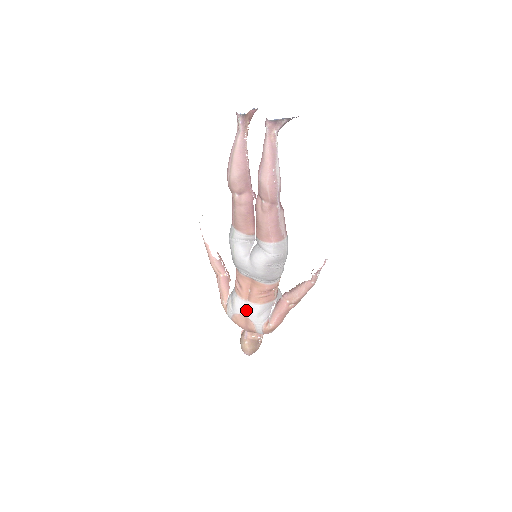
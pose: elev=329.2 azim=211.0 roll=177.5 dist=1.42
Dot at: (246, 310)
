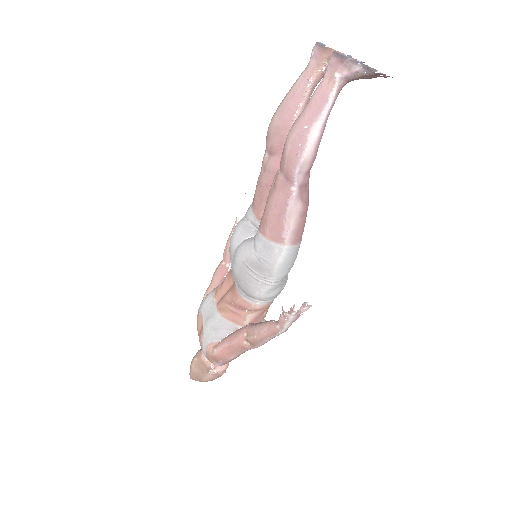
Dot at: (208, 313)
